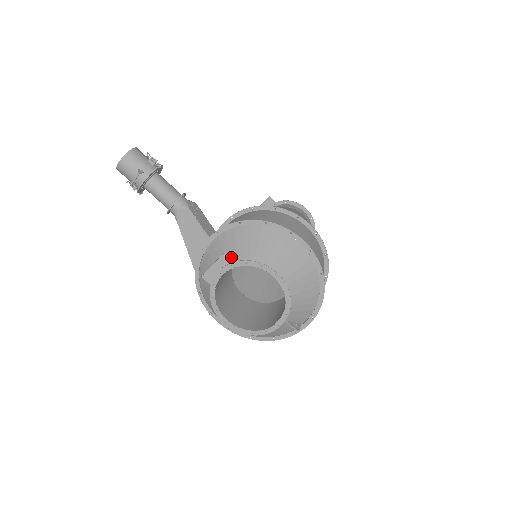
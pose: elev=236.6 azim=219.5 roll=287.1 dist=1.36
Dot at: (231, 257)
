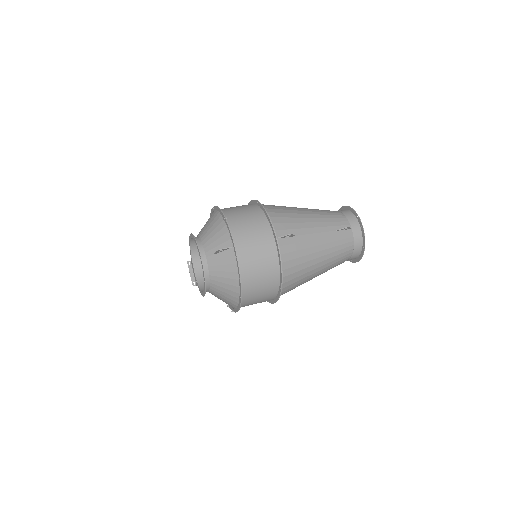
Dot at: occluded
